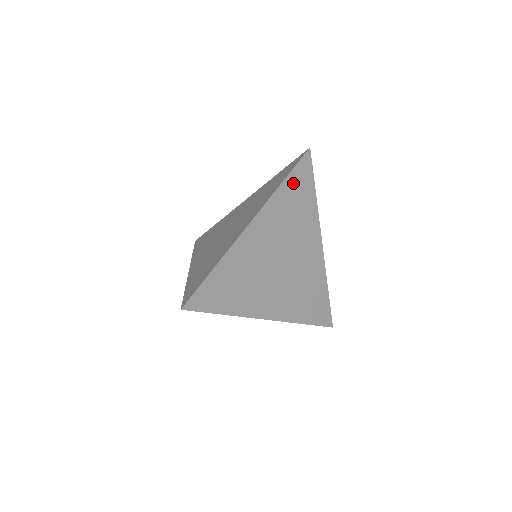
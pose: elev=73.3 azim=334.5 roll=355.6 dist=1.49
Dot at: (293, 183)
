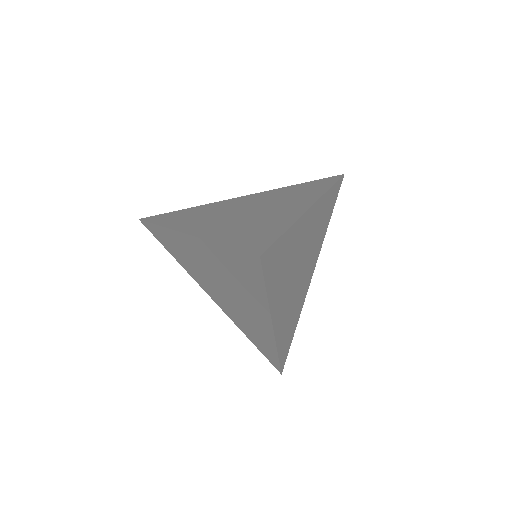
Dot at: (331, 195)
